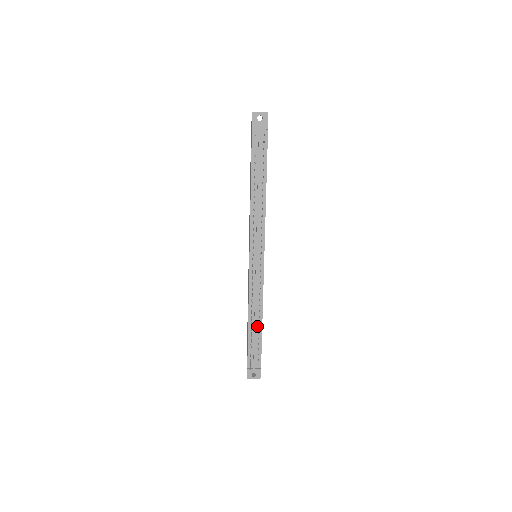
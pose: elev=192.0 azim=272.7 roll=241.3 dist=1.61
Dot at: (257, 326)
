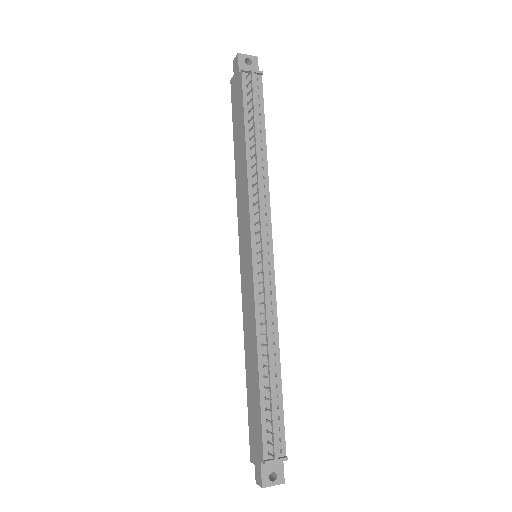
Dot at: (273, 372)
